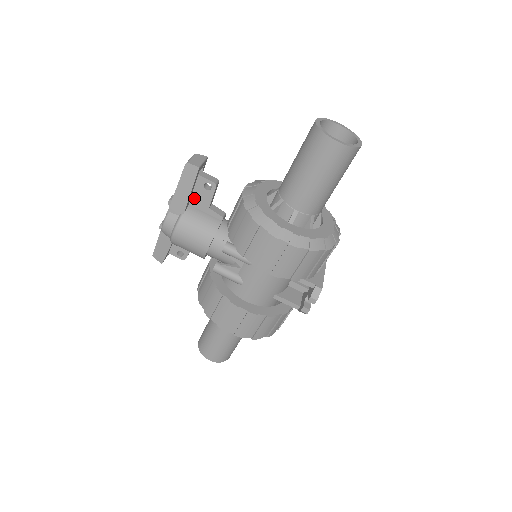
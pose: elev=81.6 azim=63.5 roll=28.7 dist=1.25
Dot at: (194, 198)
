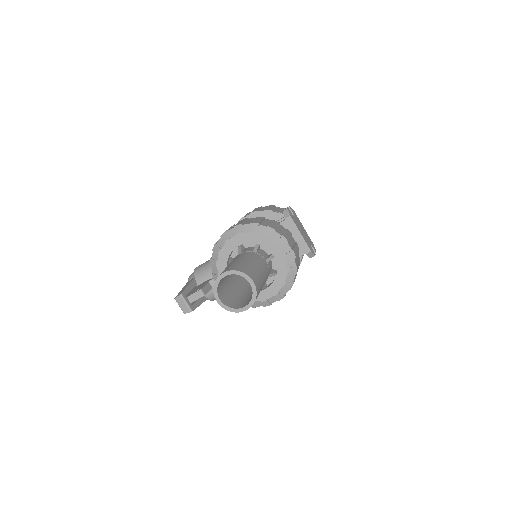
Dot at: occluded
